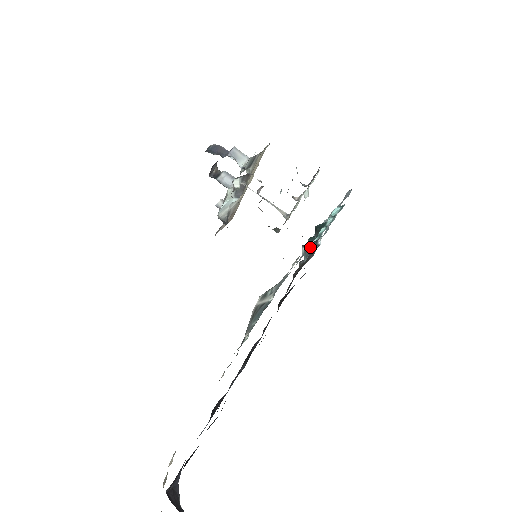
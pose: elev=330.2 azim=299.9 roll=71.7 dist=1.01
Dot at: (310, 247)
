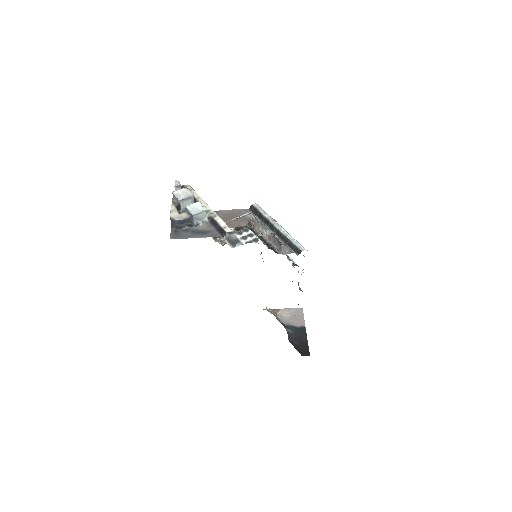
Dot at: occluded
